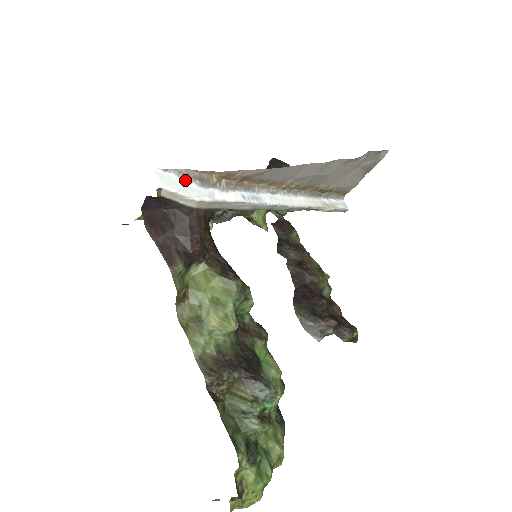
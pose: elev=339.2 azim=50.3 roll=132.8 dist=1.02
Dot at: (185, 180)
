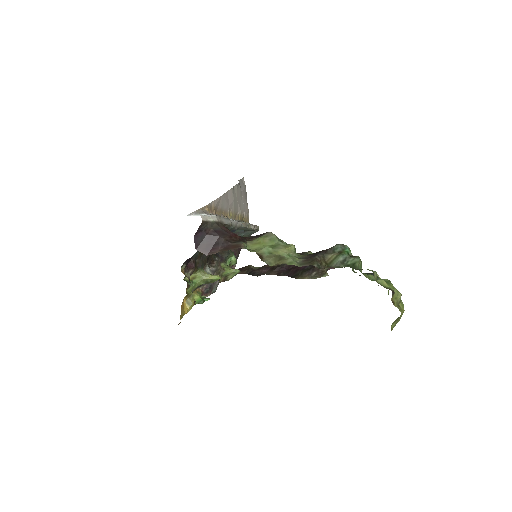
Dot at: occluded
